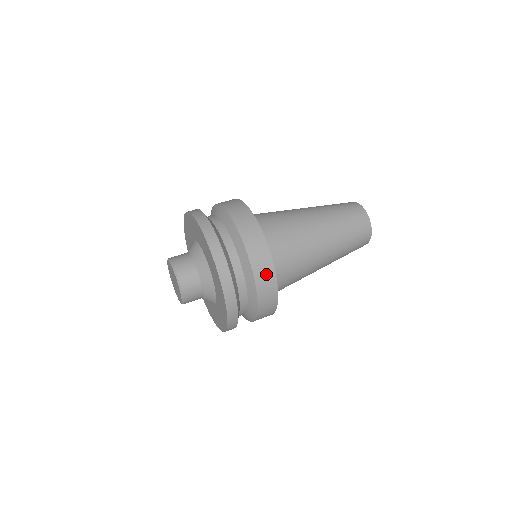
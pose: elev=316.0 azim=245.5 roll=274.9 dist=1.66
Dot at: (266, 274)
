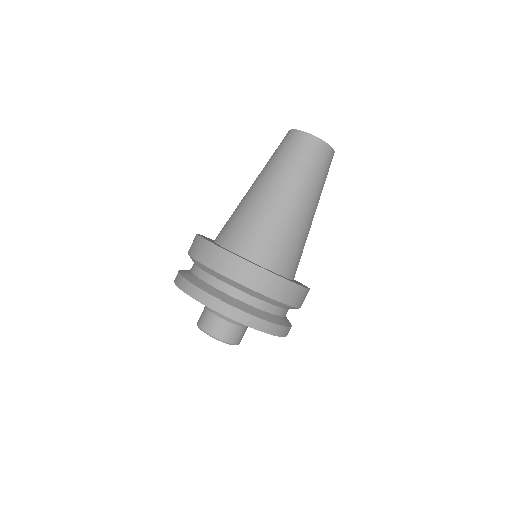
Dot at: occluded
